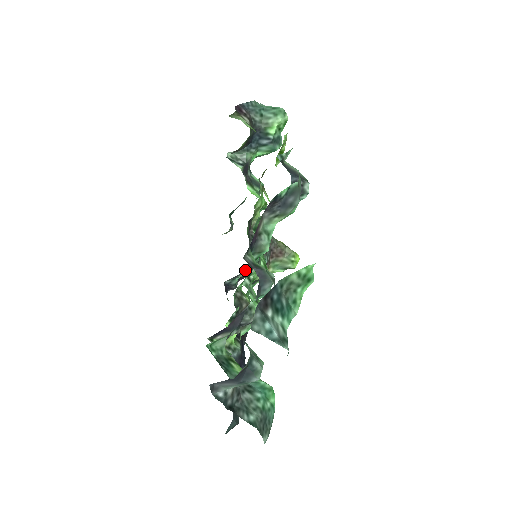
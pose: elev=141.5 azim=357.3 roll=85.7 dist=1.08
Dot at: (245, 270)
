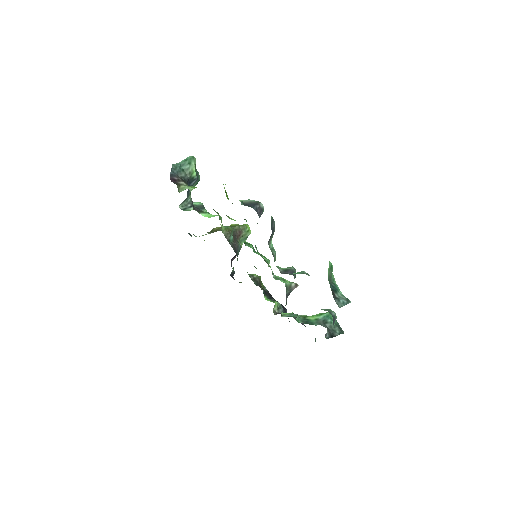
Dot at: (237, 260)
